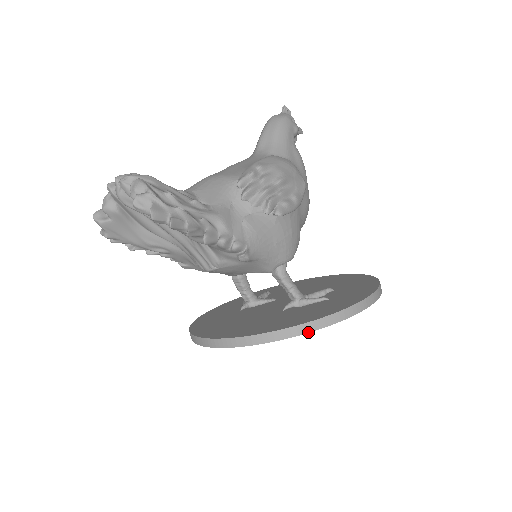
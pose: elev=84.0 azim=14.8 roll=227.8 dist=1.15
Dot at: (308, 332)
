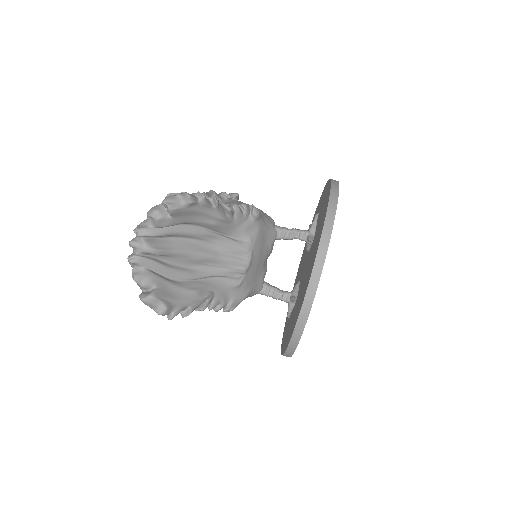
Dot at: (338, 196)
